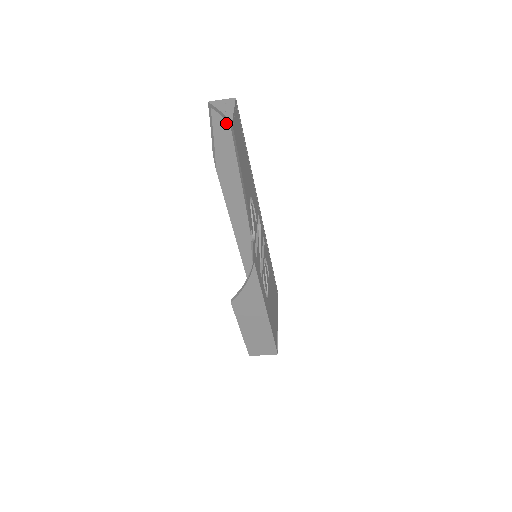
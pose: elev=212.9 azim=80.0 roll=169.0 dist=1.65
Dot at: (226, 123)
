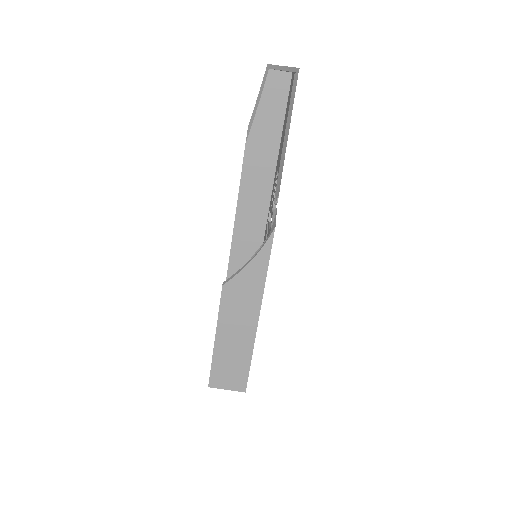
Dot at: (277, 92)
